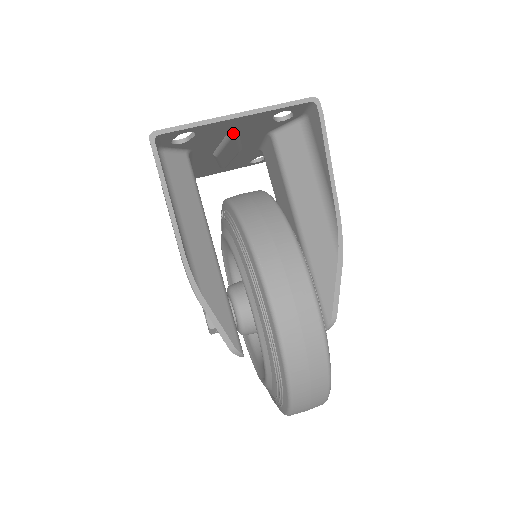
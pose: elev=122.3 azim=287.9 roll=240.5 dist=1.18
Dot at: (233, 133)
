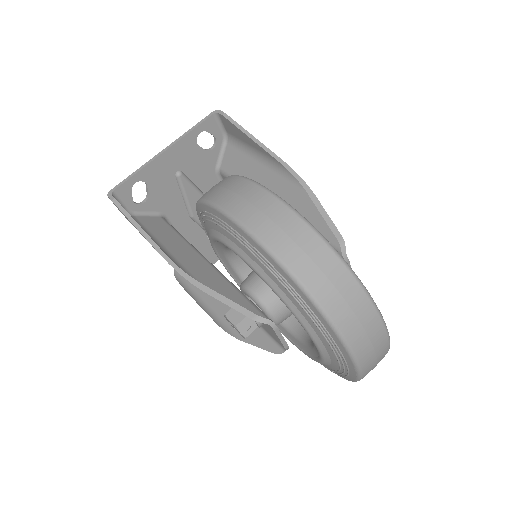
Dot at: (178, 174)
